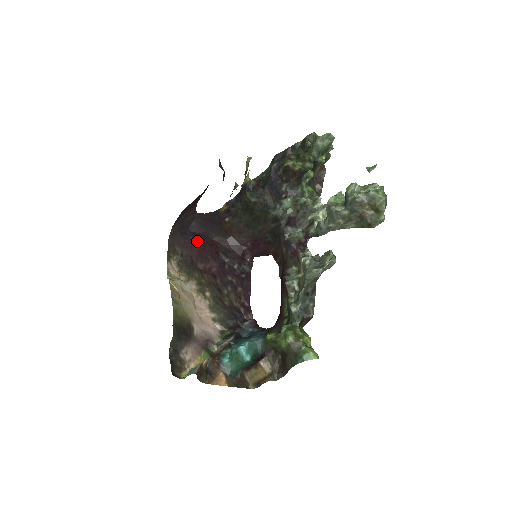
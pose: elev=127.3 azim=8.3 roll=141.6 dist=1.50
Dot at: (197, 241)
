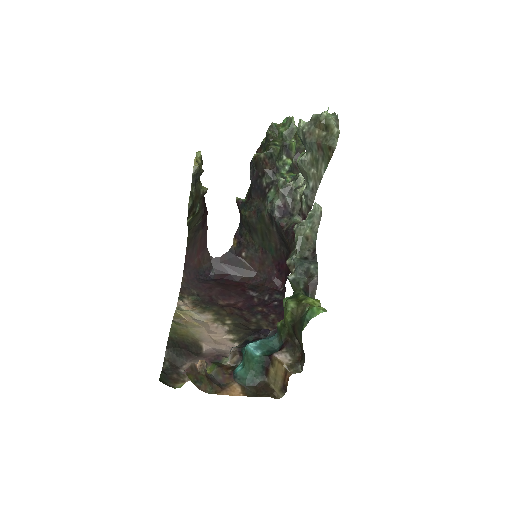
Dot at: (218, 284)
